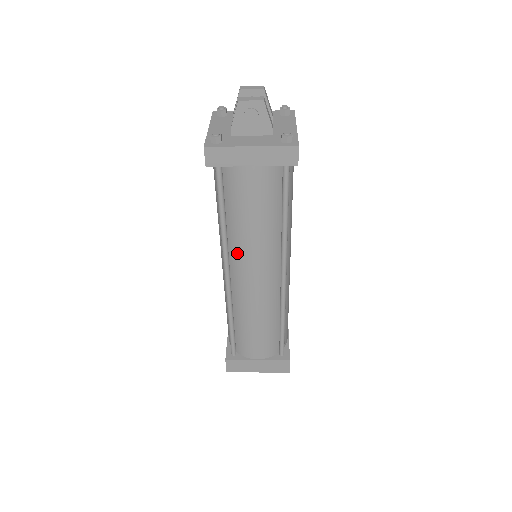
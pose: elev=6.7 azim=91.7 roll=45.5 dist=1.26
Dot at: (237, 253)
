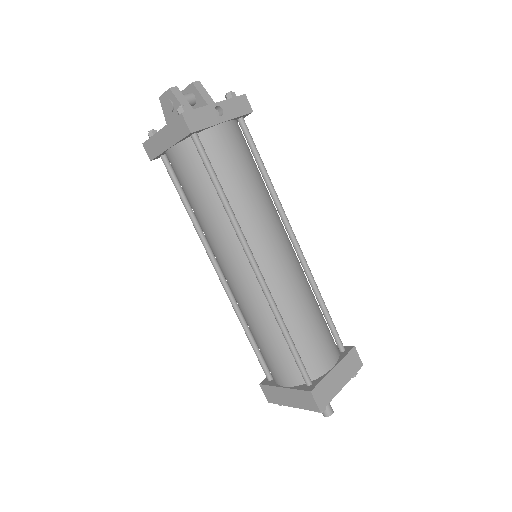
Dot at: (210, 245)
